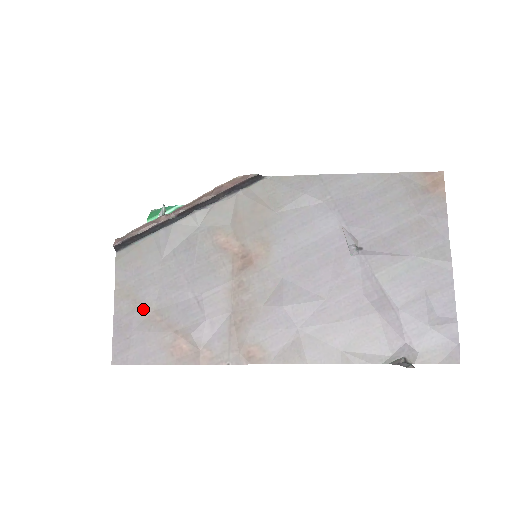
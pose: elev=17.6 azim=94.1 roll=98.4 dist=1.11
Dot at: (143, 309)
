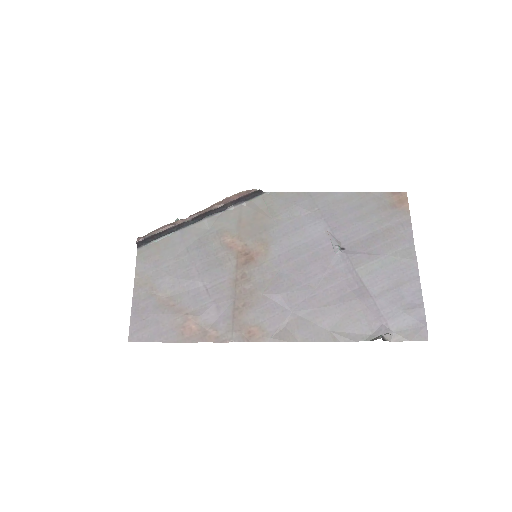
Dot at: (158, 295)
